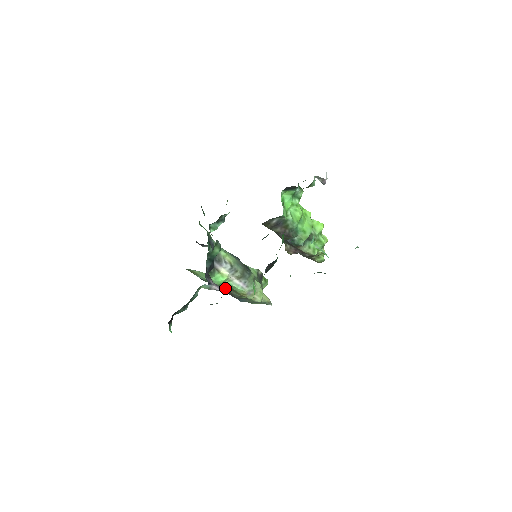
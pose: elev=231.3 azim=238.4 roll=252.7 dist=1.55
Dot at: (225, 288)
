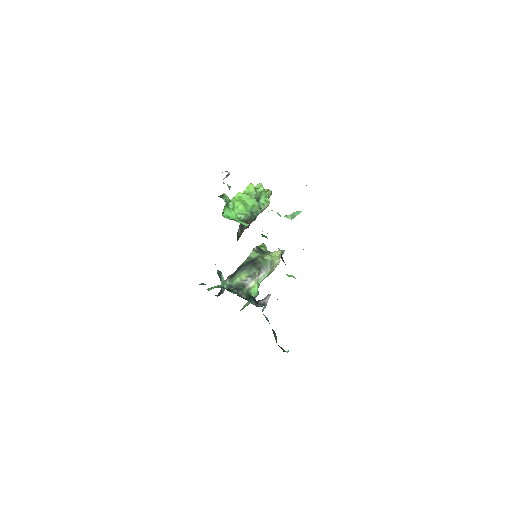
Dot at: occluded
